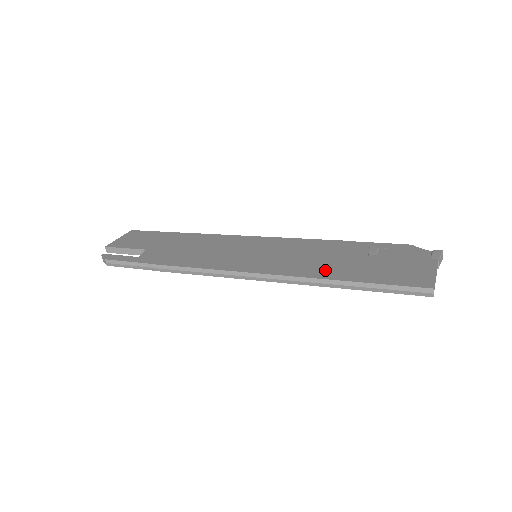
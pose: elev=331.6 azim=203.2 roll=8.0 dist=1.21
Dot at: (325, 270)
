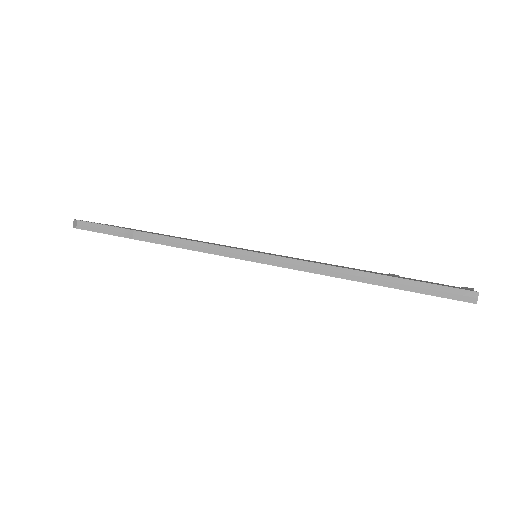
Dot at: occluded
